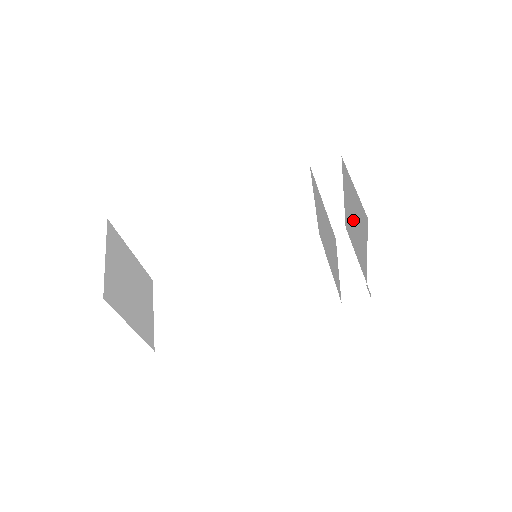
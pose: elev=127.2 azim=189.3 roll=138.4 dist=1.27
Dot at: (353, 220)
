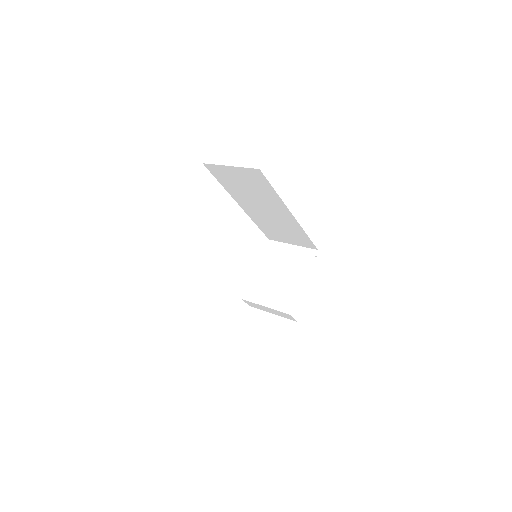
Dot at: occluded
